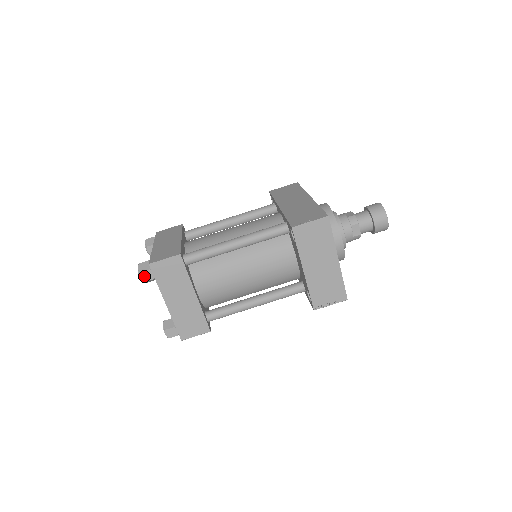
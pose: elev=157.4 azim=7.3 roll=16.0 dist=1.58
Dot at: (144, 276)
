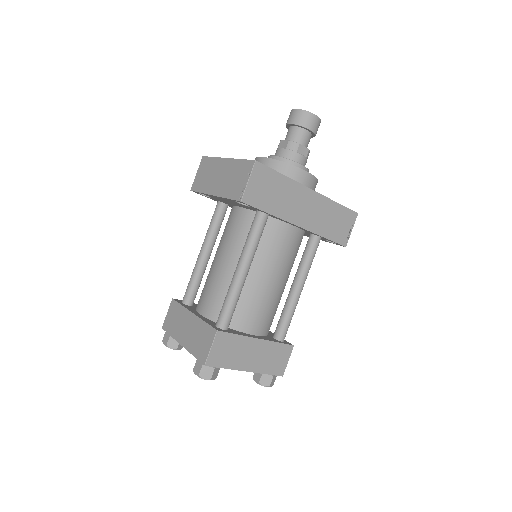
Dot at: (165, 341)
